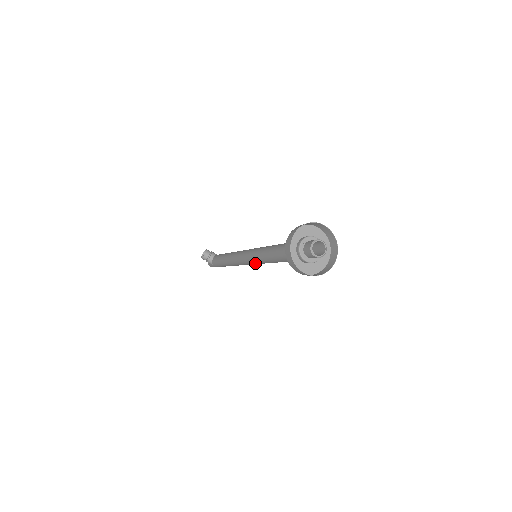
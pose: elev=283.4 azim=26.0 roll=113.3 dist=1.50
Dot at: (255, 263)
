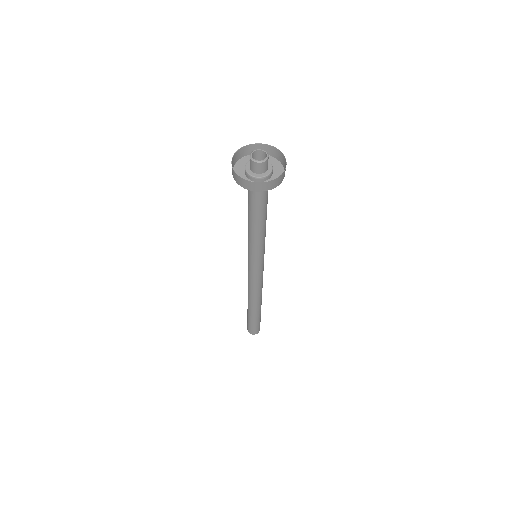
Dot at: (248, 254)
